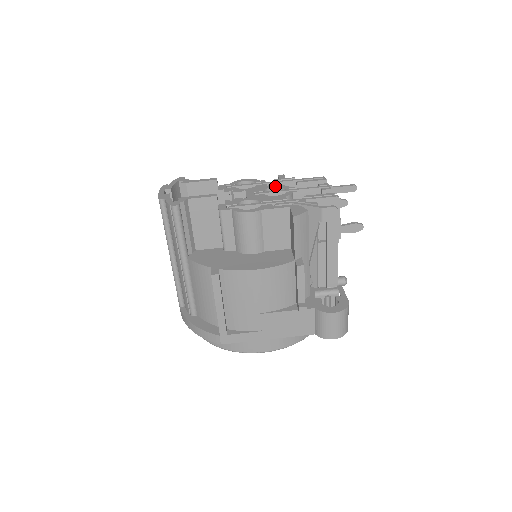
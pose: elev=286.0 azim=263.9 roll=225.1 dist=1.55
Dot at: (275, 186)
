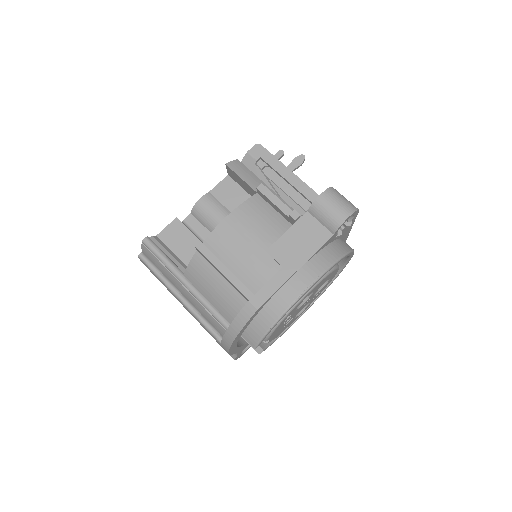
Dot at: occluded
